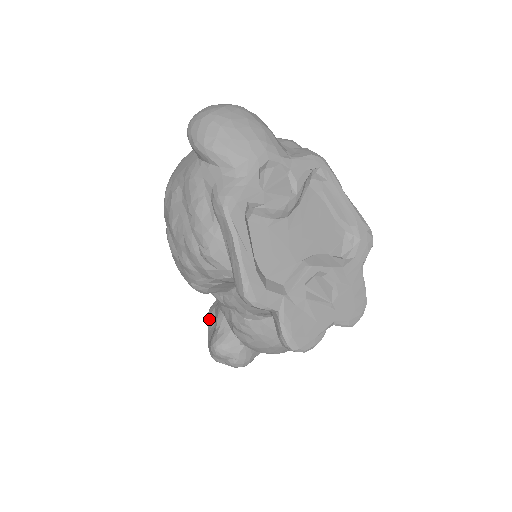
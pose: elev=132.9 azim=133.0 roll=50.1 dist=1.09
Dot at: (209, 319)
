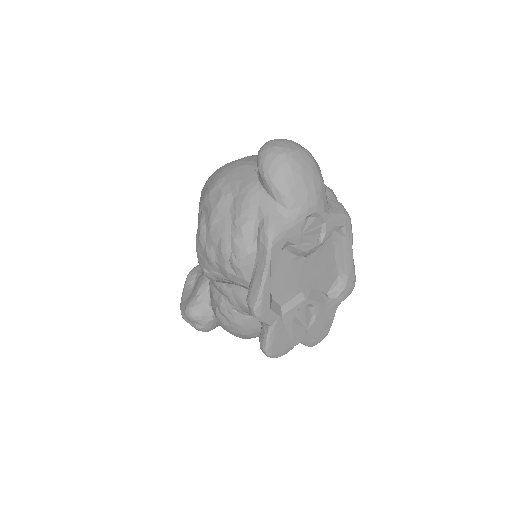
Dot at: (188, 280)
